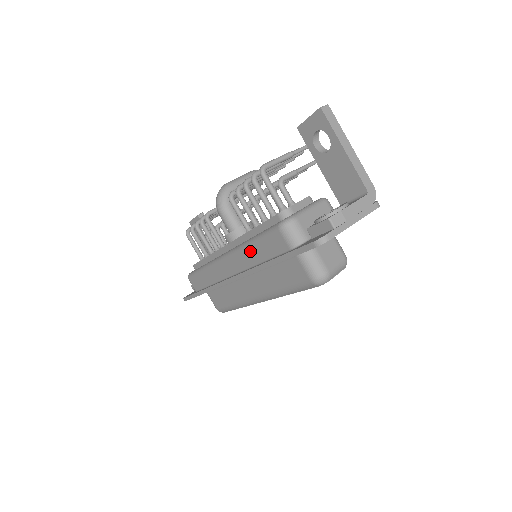
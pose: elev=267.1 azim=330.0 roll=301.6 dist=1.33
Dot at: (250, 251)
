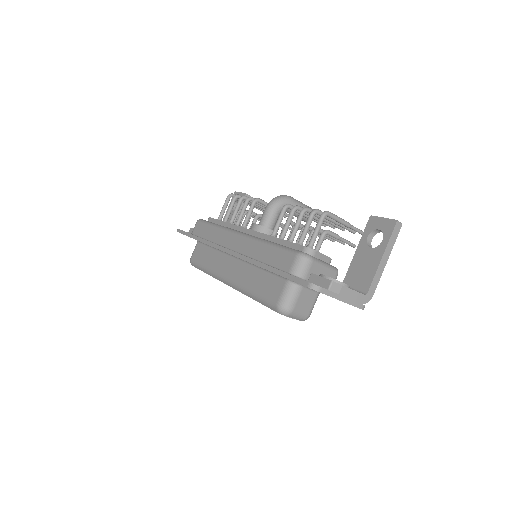
Dot at: (262, 248)
